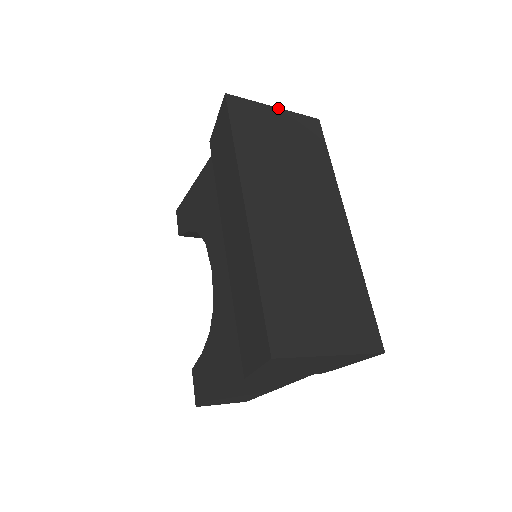
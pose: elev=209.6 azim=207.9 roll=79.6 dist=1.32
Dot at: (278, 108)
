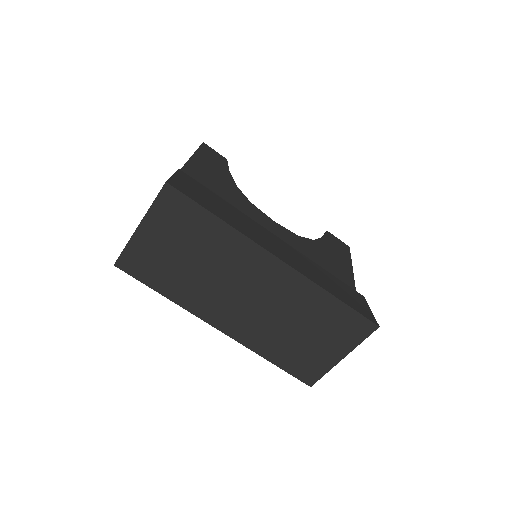
Dot at: (140, 224)
